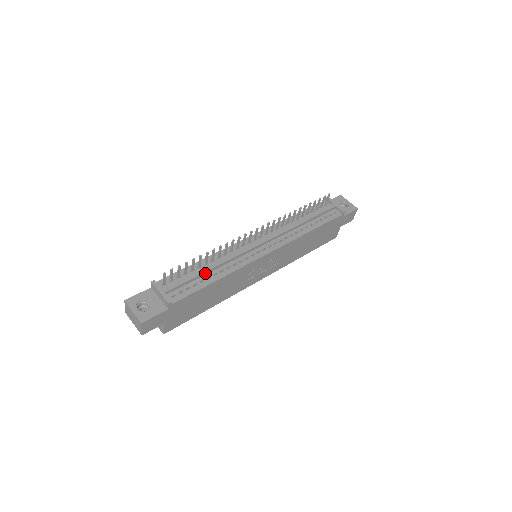
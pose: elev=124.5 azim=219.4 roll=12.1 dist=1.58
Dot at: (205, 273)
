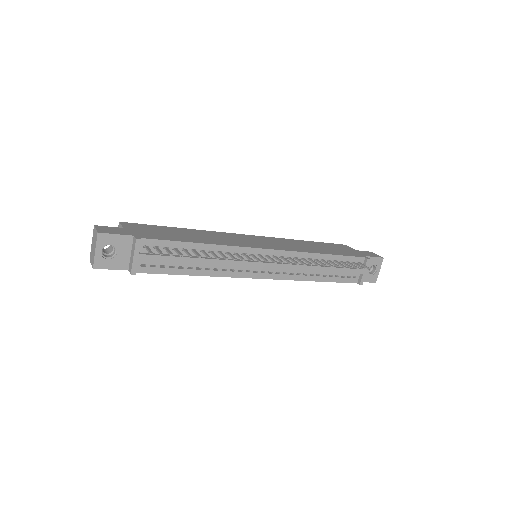
Dot at: (191, 262)
